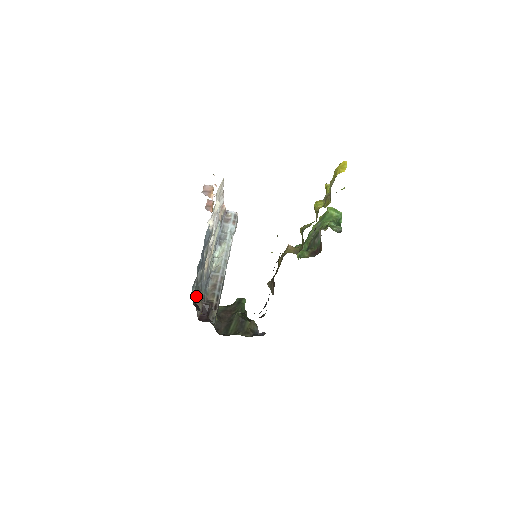
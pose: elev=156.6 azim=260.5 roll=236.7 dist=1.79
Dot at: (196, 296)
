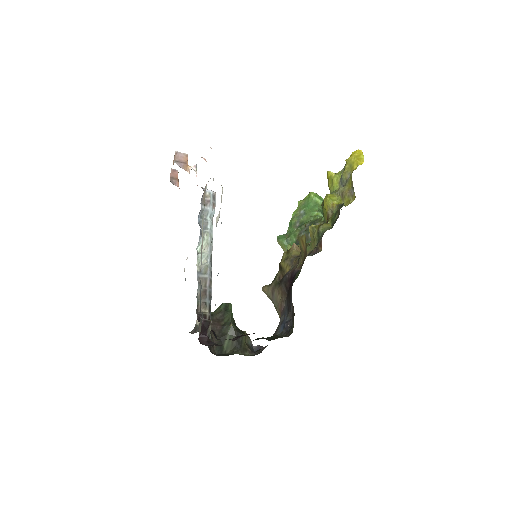
Dot at: occluded
